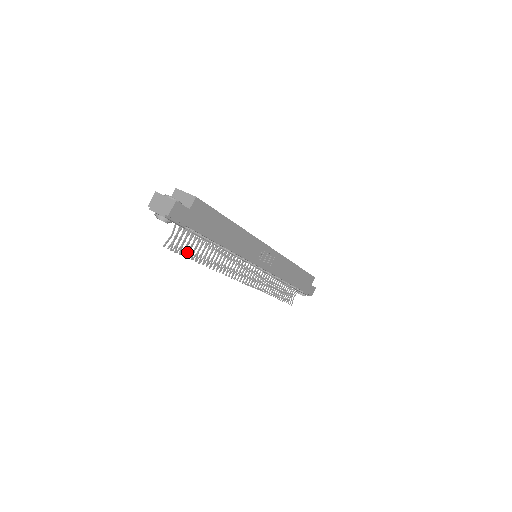
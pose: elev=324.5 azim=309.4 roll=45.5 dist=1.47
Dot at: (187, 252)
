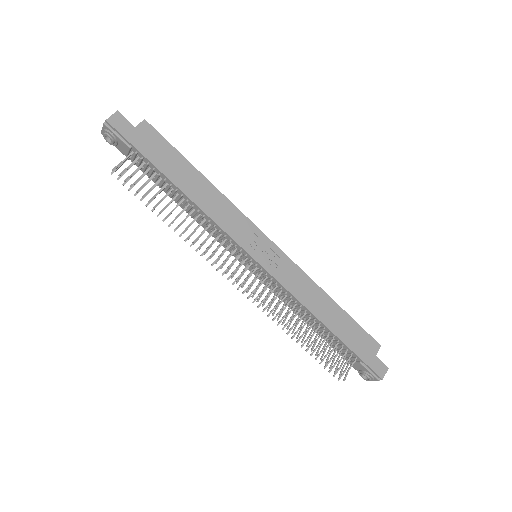
Dot at: occluded
